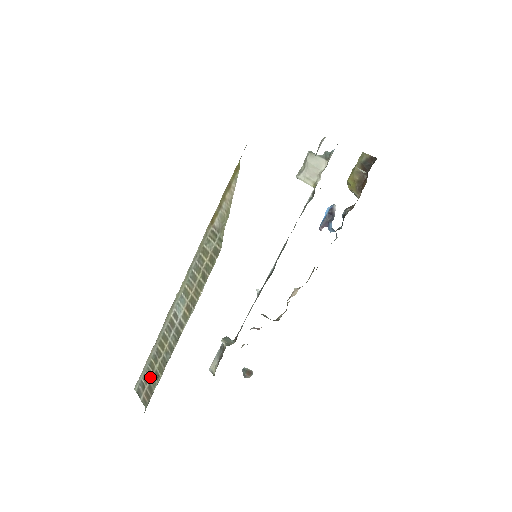
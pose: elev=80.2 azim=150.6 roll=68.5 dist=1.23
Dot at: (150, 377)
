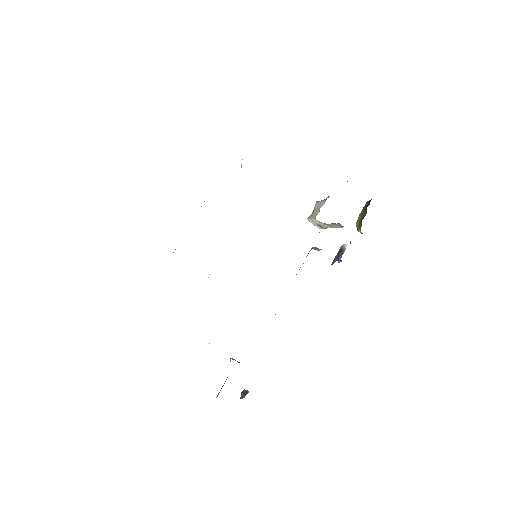
Dot at: occluded
